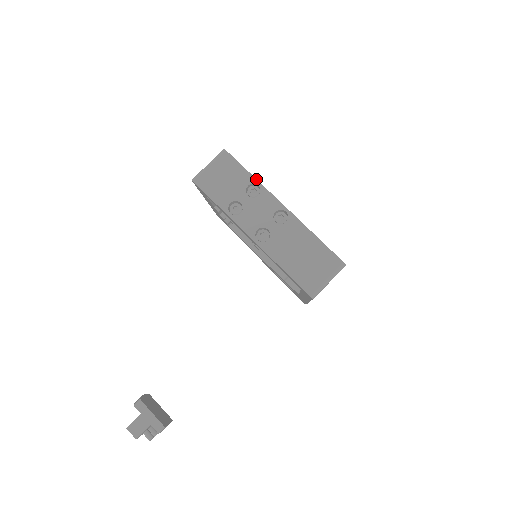
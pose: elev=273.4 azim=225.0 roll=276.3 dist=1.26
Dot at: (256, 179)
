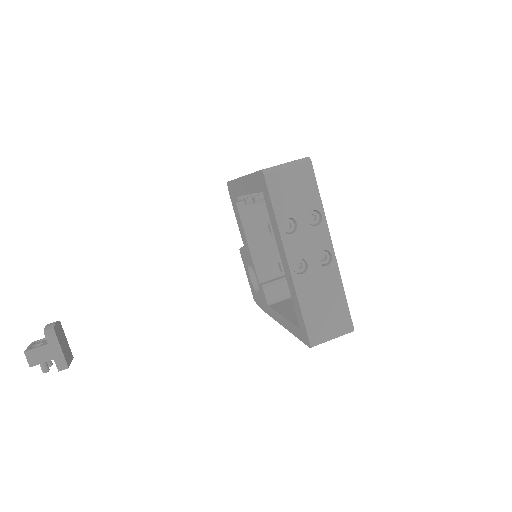
Dot at: (323, 208)
